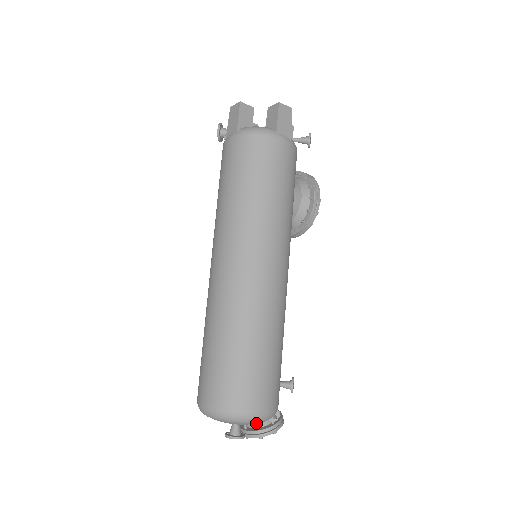
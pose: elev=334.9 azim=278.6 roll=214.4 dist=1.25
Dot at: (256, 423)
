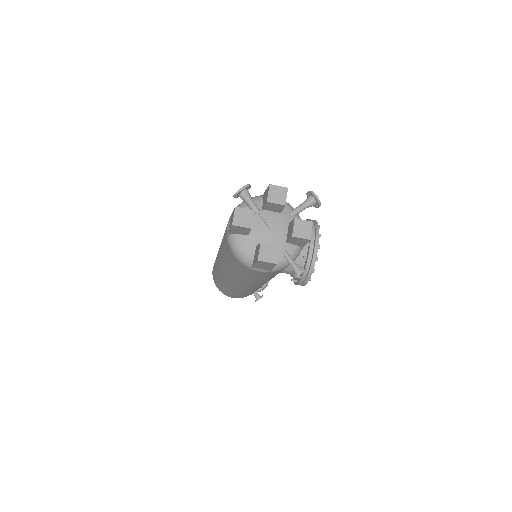
Dot at: occluded
